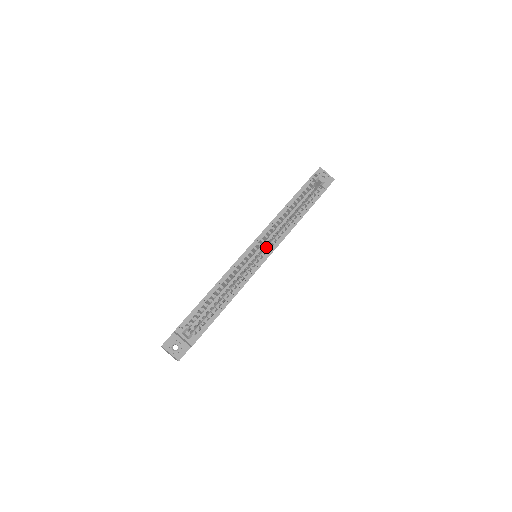
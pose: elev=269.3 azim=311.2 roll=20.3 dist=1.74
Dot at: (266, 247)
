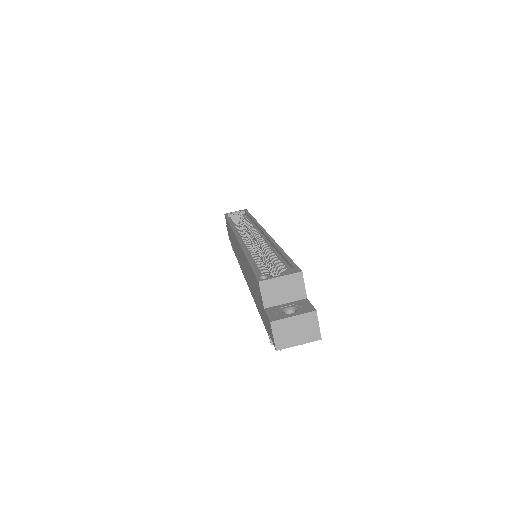
Dot at: (253, 235)
